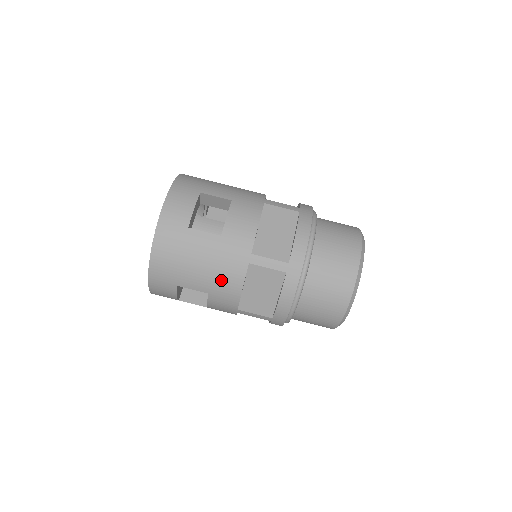
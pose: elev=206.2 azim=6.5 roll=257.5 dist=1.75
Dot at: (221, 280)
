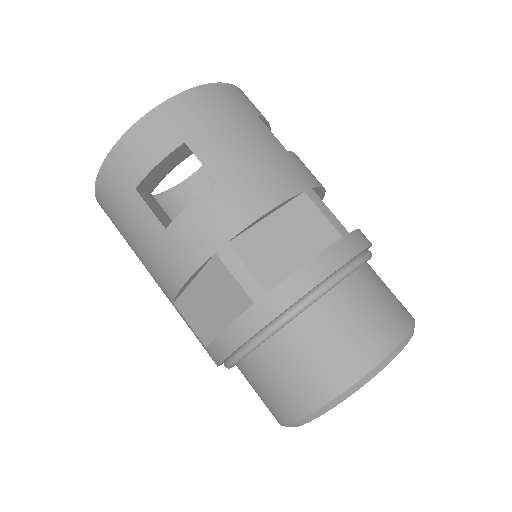
Dot at: (255, 177)
